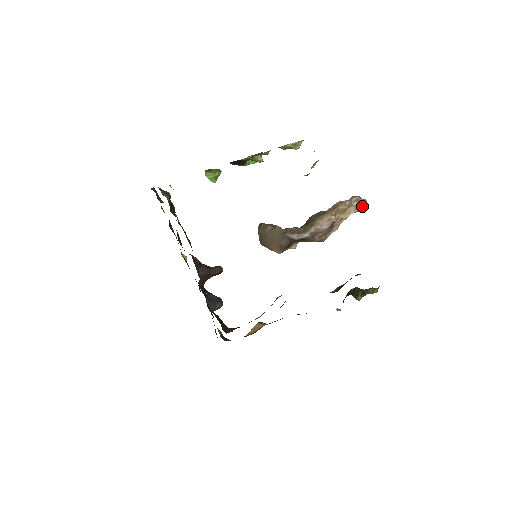
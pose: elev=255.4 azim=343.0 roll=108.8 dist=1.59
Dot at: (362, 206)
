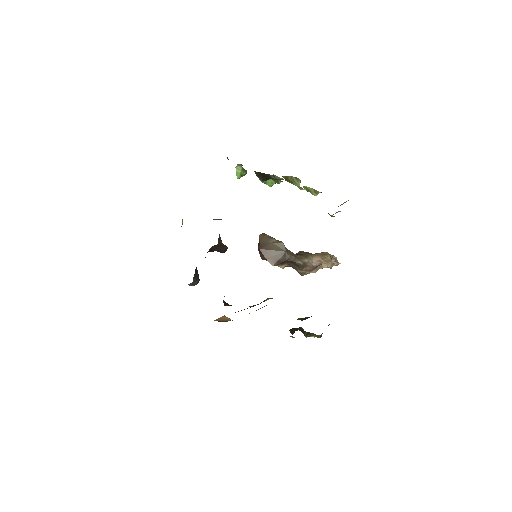
Dot at: occluded
